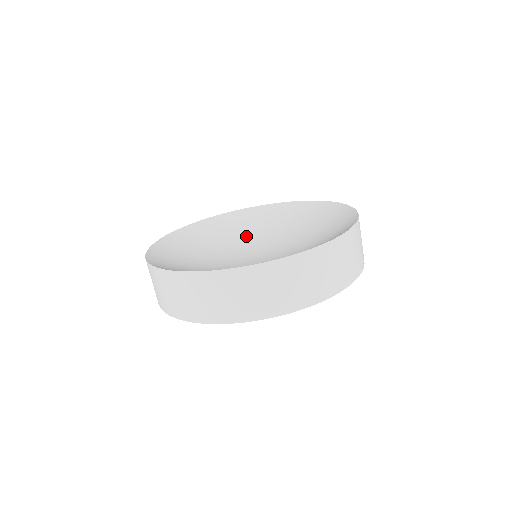
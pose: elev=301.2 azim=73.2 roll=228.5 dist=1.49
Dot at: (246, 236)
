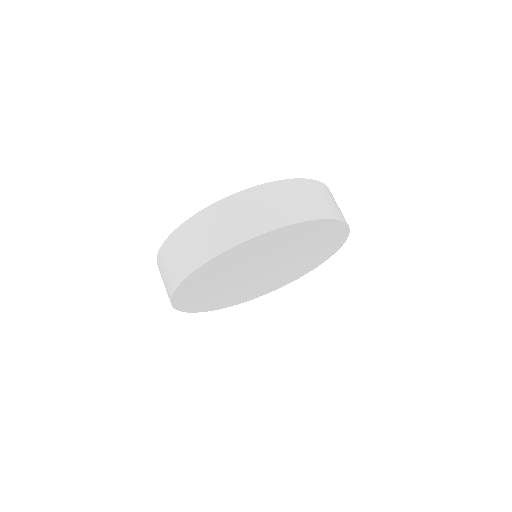
Dot at: occluded
